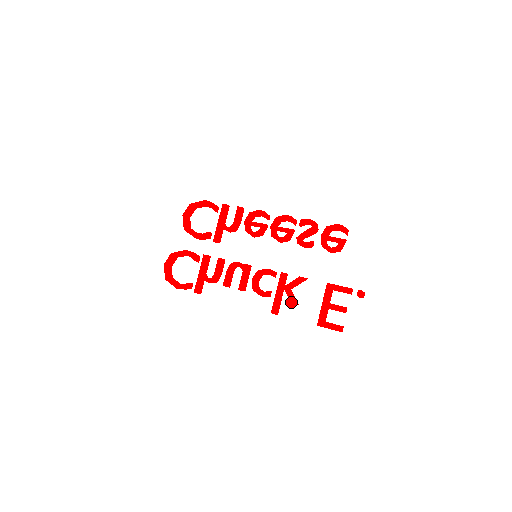
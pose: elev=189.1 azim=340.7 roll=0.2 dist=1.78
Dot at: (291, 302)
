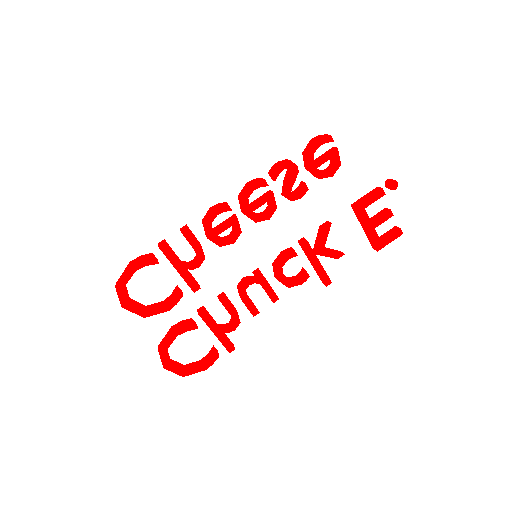
Dot at: (336, 258)
